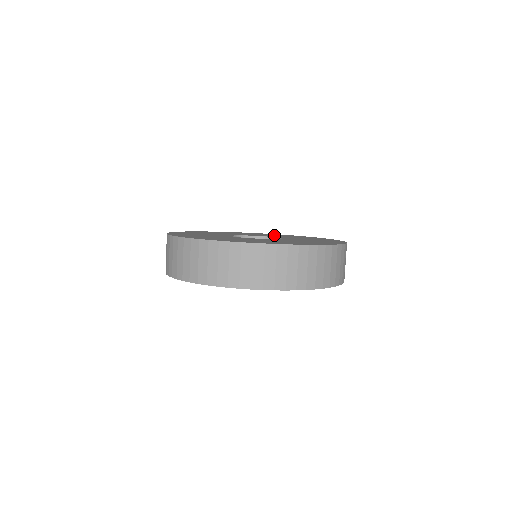
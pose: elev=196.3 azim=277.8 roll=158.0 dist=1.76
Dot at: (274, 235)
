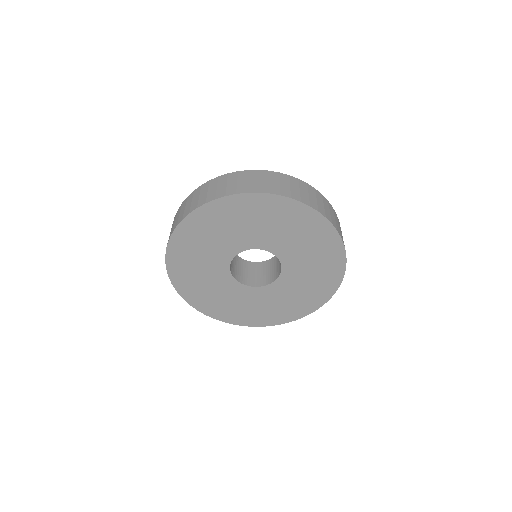
Dot at: occluded
